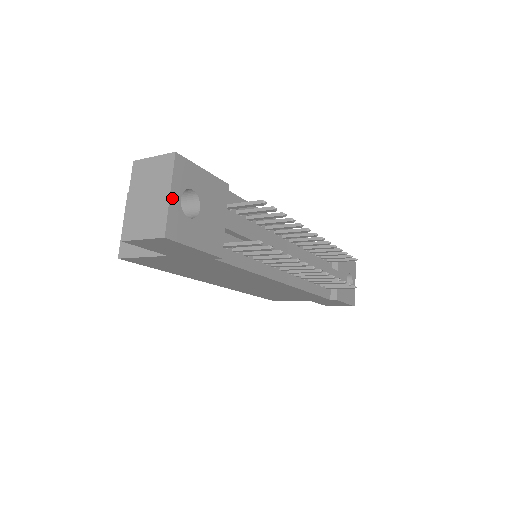
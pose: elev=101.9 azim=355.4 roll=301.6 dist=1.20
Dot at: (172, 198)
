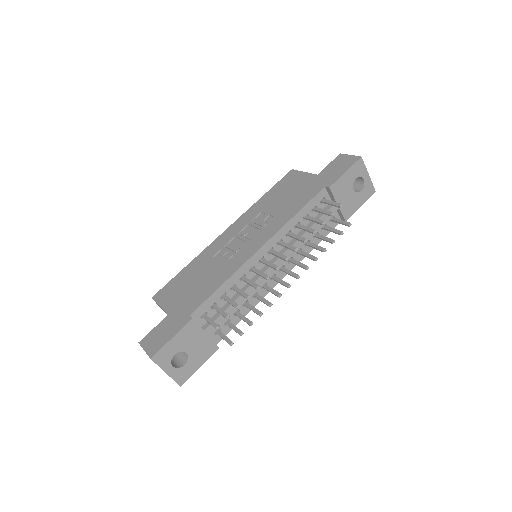
Dot at: (169, 373)
